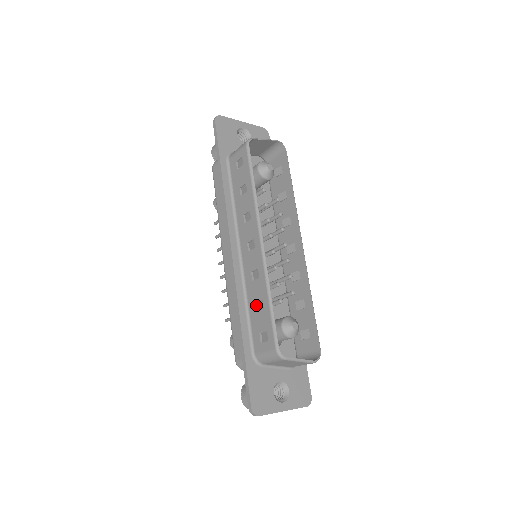
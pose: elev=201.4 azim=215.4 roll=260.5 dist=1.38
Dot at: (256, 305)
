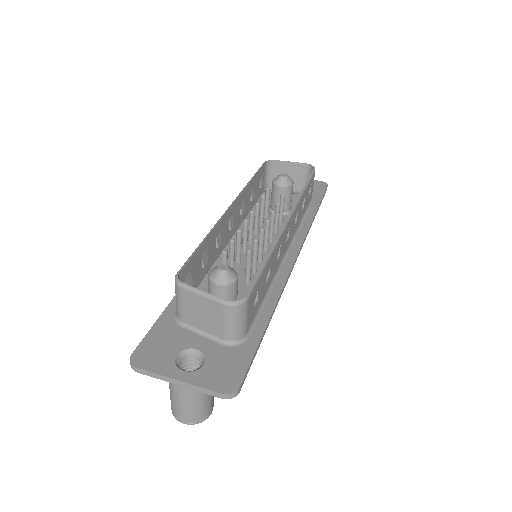
Dot at: occluded
